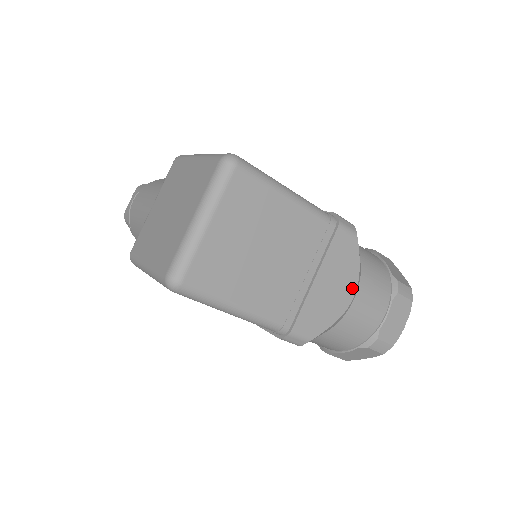
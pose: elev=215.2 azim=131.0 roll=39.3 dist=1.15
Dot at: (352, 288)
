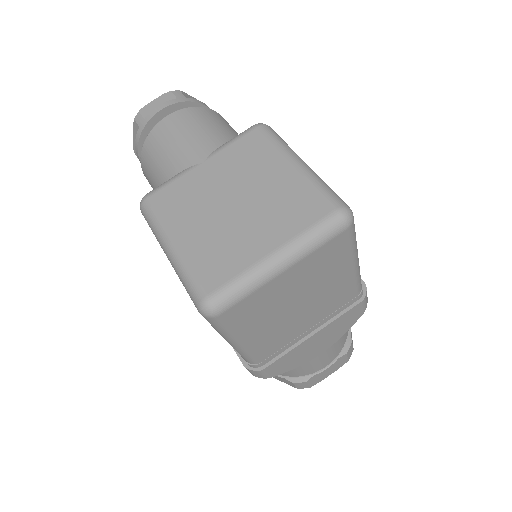
Dot at: (327, 347)
